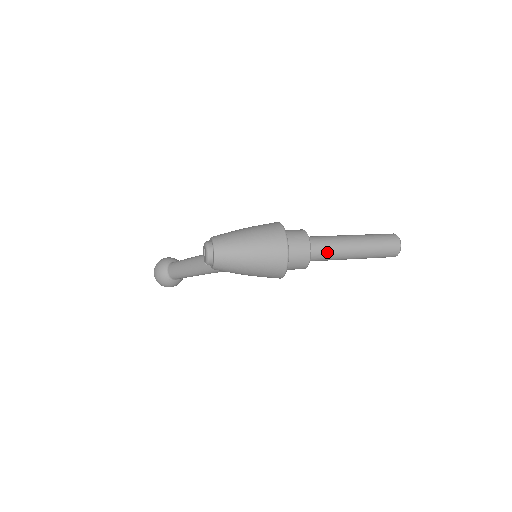
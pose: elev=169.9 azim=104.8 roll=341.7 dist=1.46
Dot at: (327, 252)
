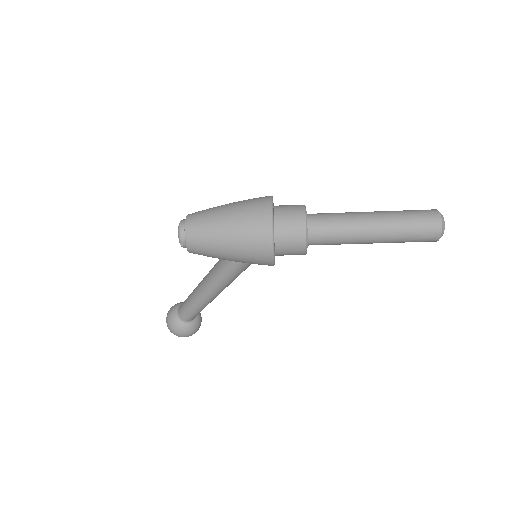
Dot at: (333, 225)
